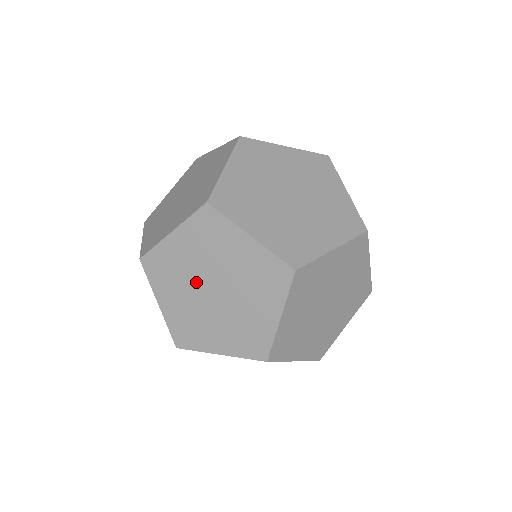
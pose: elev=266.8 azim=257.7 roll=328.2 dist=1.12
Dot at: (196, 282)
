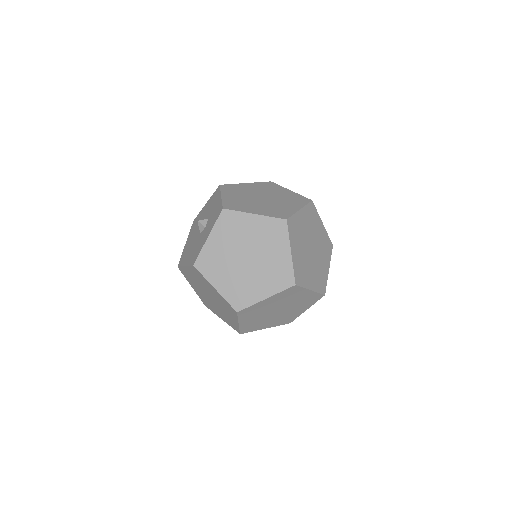
Dot at: (207, 291)
